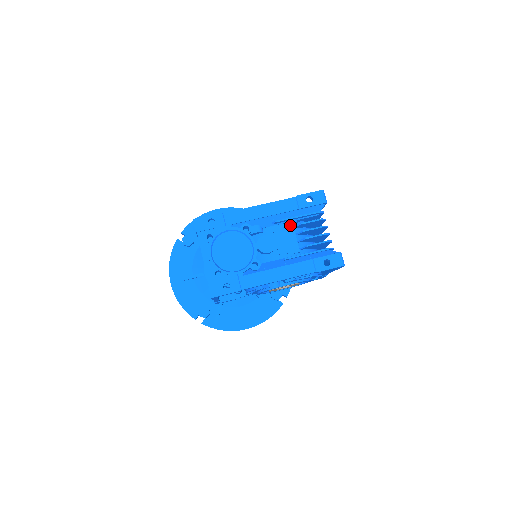
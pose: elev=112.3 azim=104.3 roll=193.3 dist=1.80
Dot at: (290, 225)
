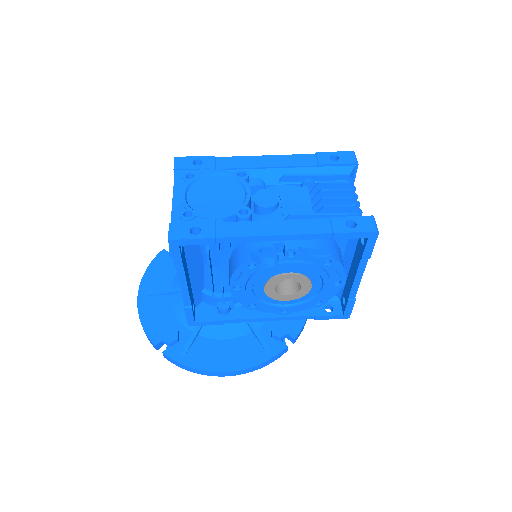
Dot at: (304, 187)
